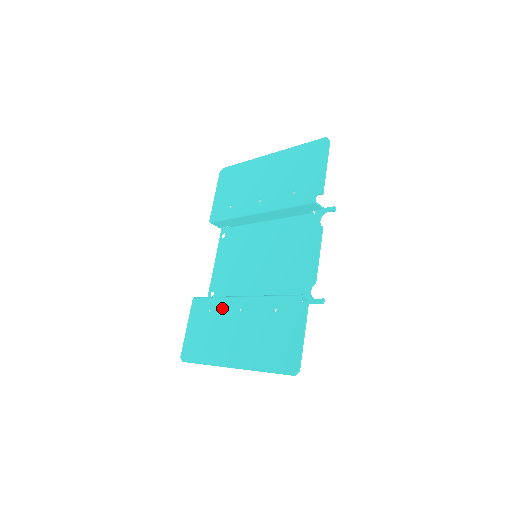
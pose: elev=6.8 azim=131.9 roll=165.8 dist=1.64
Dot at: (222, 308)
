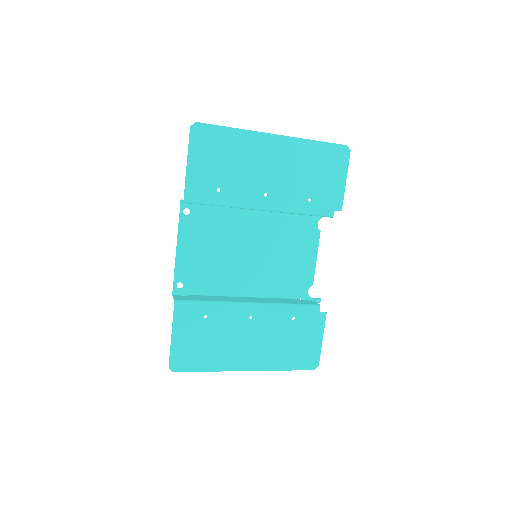
Dot at: (226, 315)
